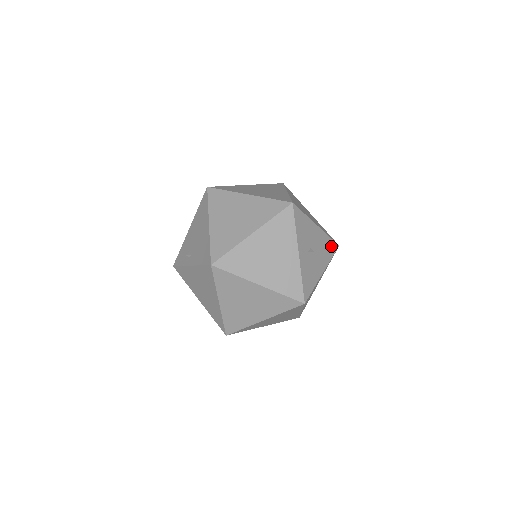
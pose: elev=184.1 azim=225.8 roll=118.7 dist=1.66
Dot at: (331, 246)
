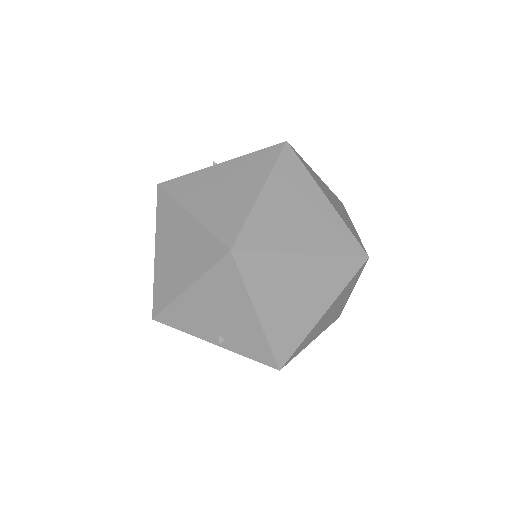
Dot at: occluded
